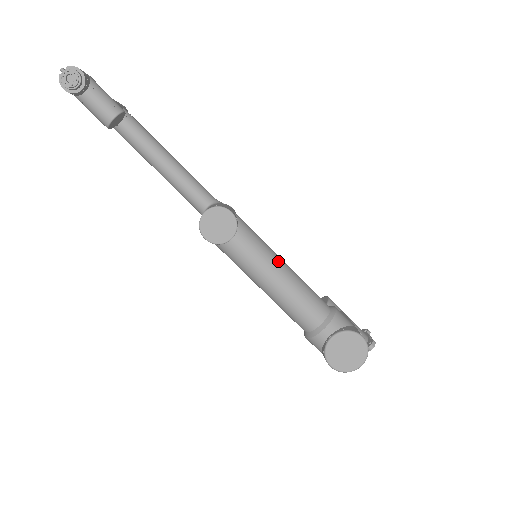
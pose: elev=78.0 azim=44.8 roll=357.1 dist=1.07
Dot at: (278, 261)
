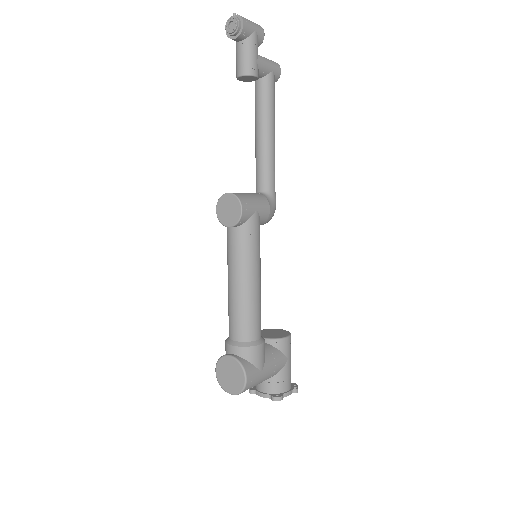
Dot at: (249, 273)
